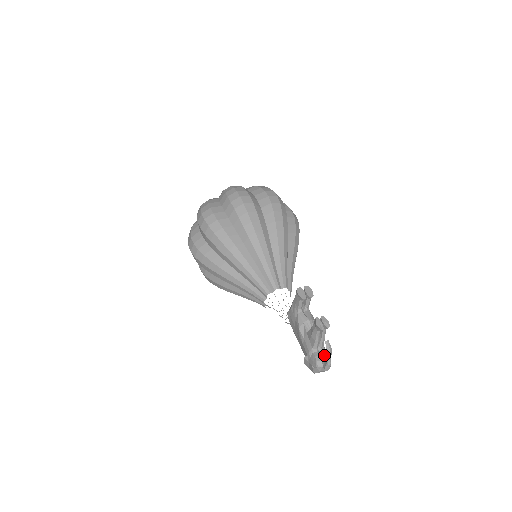
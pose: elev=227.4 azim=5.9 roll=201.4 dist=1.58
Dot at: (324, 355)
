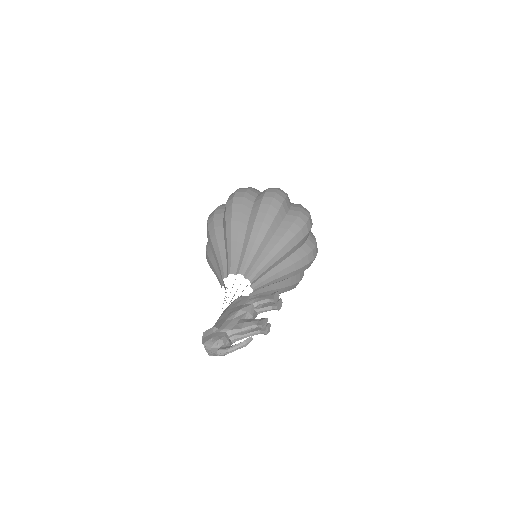
Dot at: occluded
